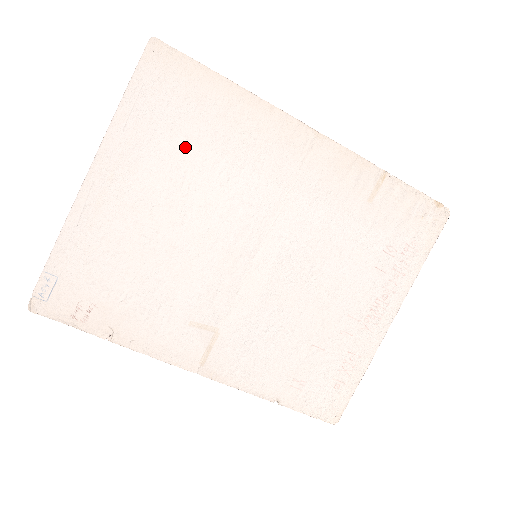
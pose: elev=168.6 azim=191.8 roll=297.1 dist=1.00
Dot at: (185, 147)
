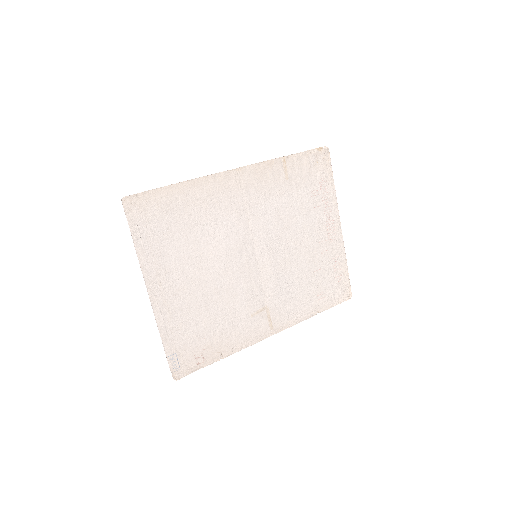
Dot at: (182, 237)
